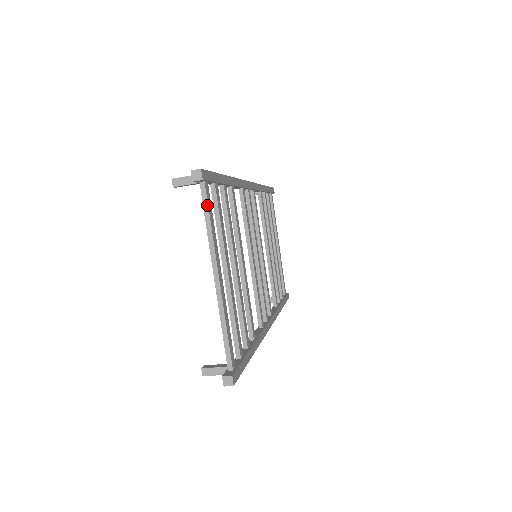
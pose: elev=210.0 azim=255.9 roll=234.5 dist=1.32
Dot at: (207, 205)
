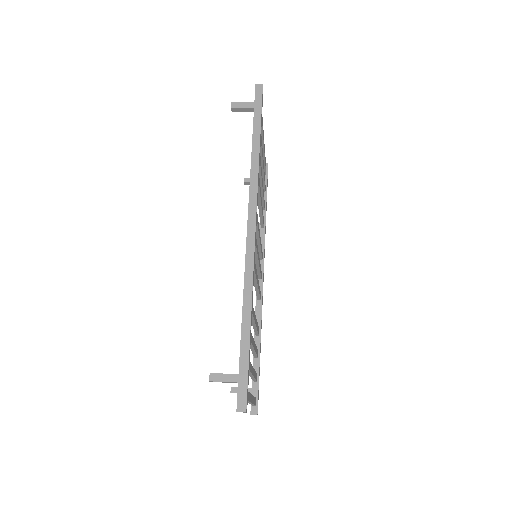
Dot at: occluded
